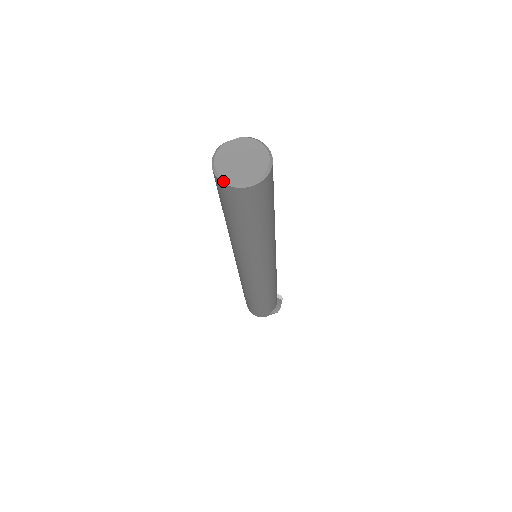
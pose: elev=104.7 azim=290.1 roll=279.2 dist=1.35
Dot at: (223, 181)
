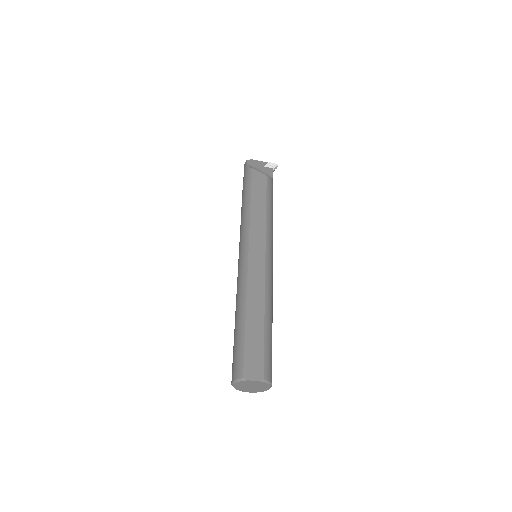
Dot at: (235, 388)
